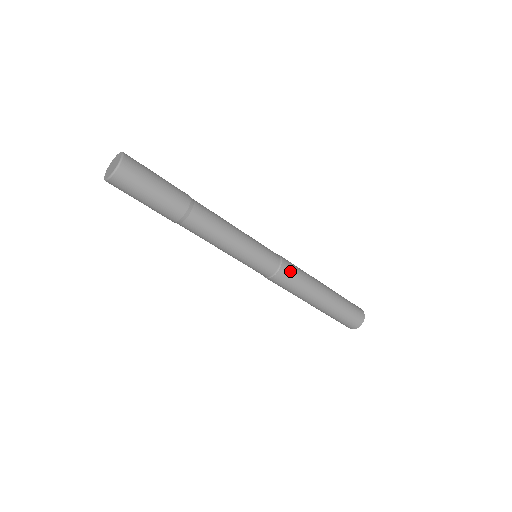
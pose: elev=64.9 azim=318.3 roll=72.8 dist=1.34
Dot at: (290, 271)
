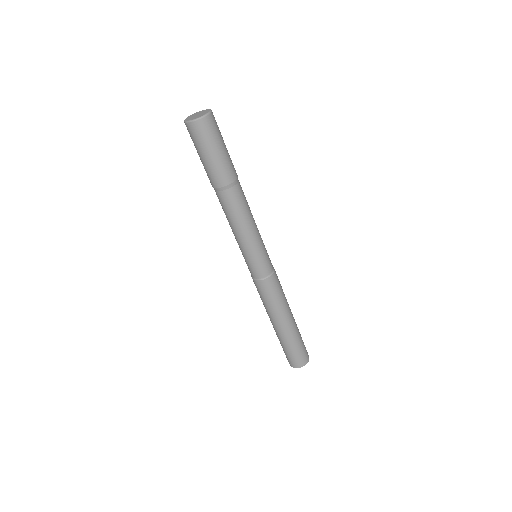
Dot at: (278, 279)
